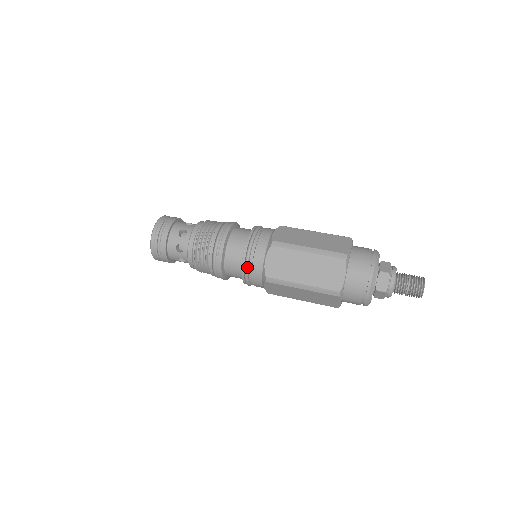
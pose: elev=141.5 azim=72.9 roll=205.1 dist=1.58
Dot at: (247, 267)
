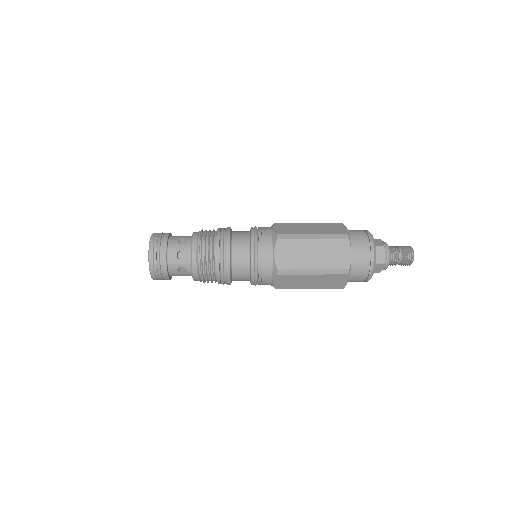
Dot at: (257, 234)
